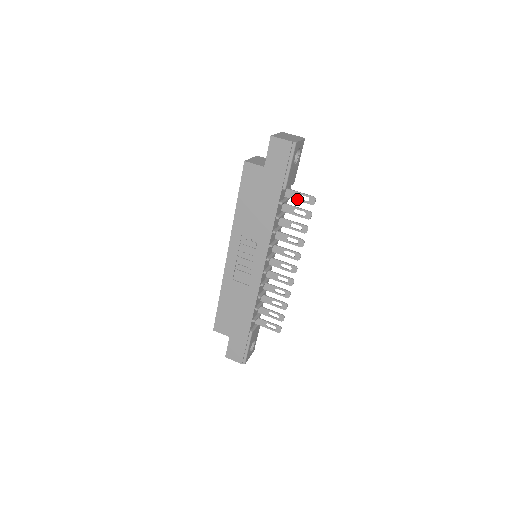
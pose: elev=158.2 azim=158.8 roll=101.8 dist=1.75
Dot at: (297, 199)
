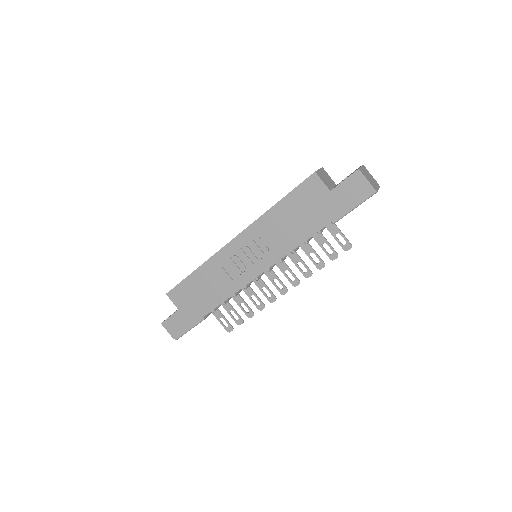
Dot at: (334, 236)
